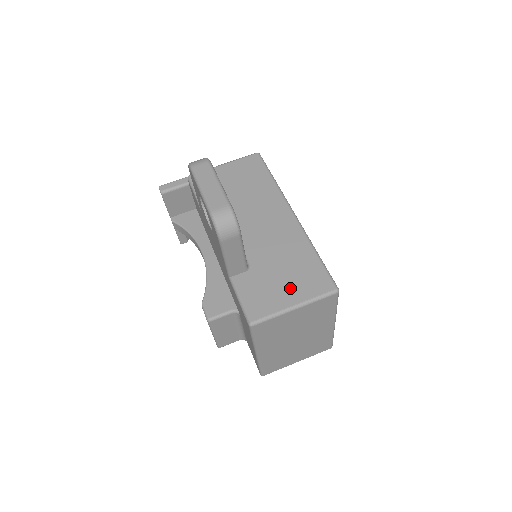
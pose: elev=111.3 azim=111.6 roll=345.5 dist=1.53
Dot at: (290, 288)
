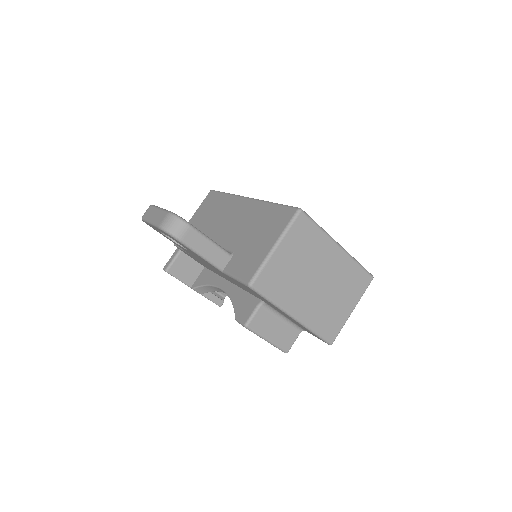
Dot at: (265, 239)
